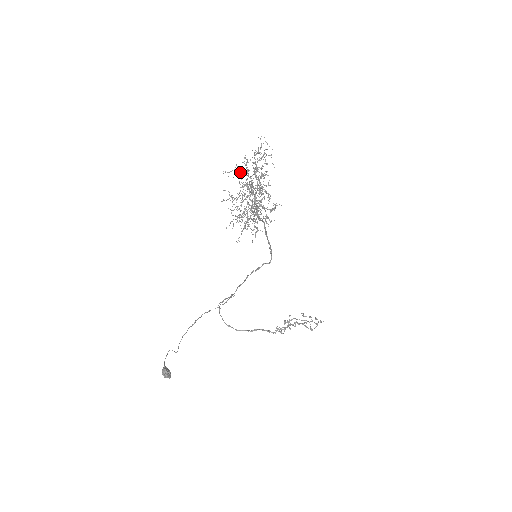
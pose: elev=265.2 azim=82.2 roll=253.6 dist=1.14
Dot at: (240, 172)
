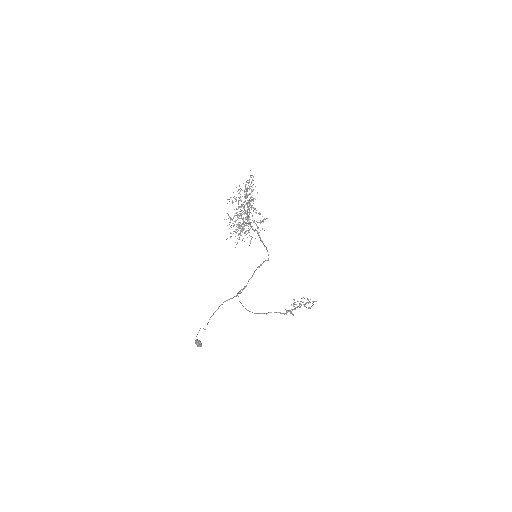
Dot at: occluded
